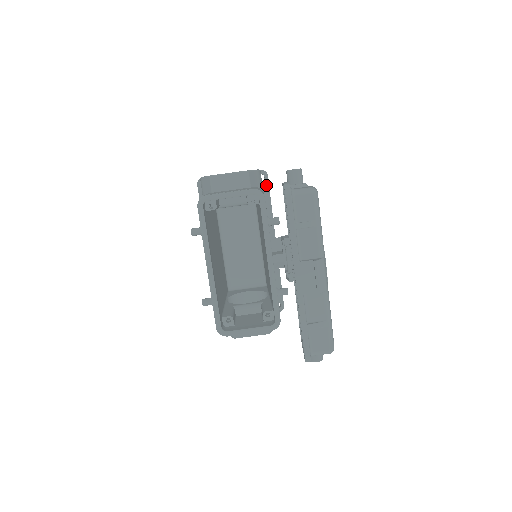
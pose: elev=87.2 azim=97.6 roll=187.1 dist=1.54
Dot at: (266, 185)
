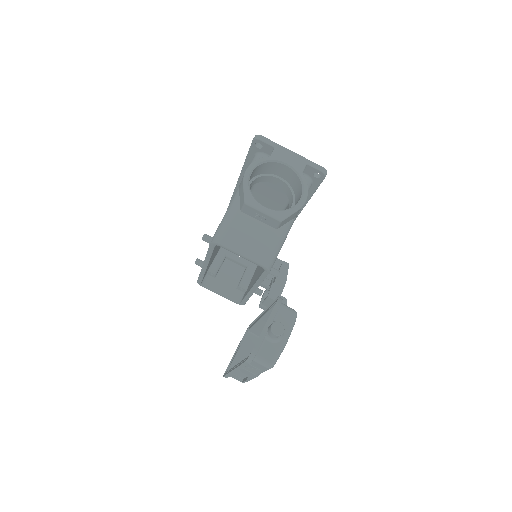
Dot at: (318, 182)
